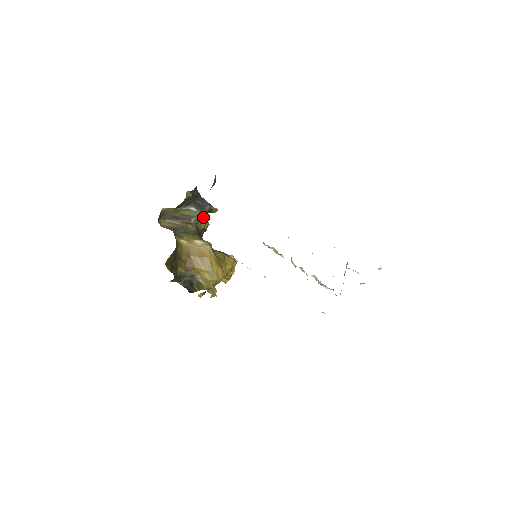
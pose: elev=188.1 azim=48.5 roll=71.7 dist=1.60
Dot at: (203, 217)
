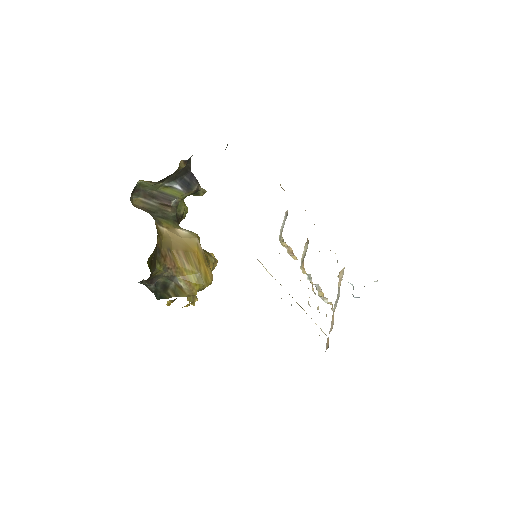
Dot at: (183, 200)
